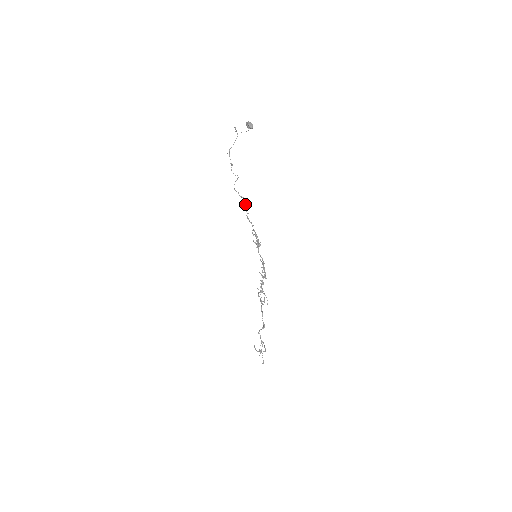
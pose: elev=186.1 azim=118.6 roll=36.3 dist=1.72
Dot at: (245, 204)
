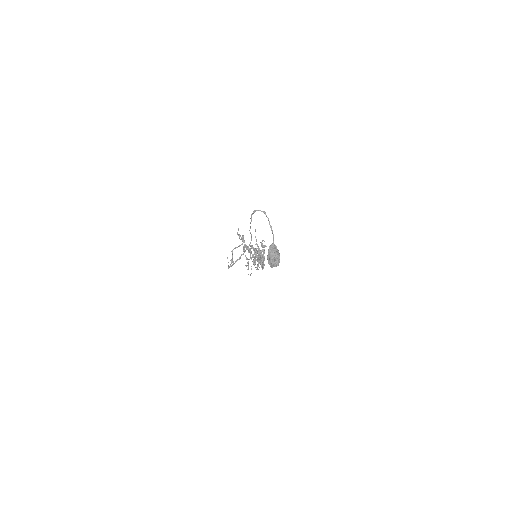
Dot at: occluded
